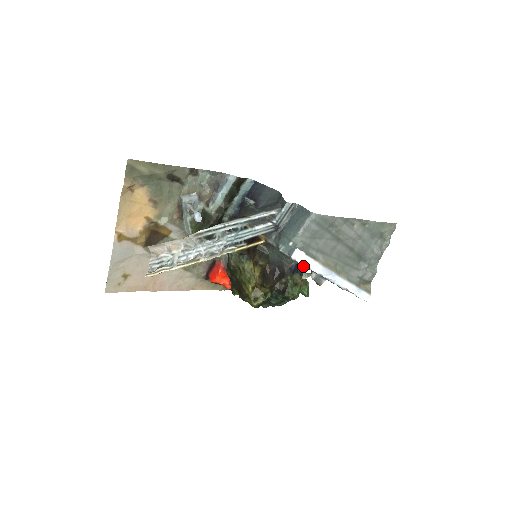
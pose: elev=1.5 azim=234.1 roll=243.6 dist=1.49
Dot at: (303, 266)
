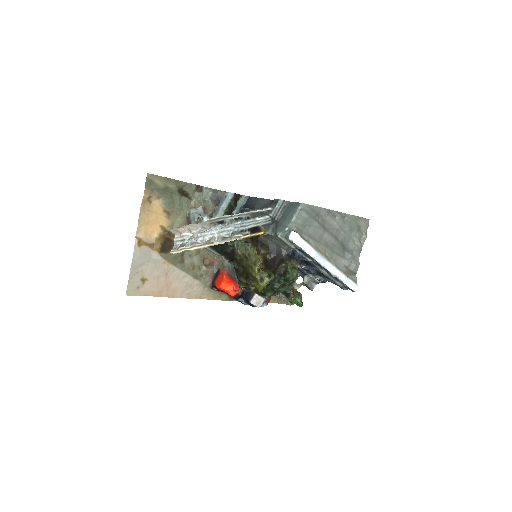
Dot at: (298, 254)
